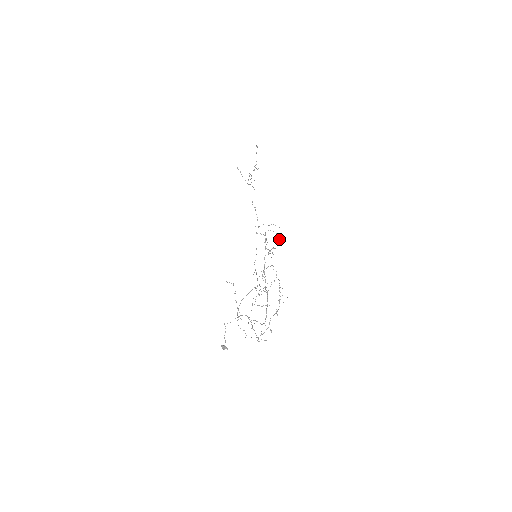
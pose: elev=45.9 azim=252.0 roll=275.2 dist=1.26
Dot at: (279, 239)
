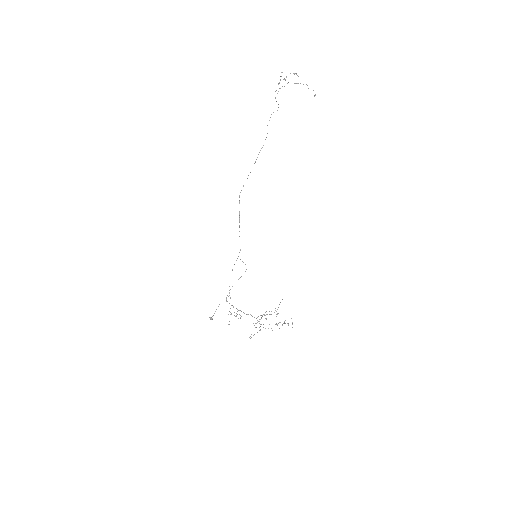
Dot at: (287, 323)
